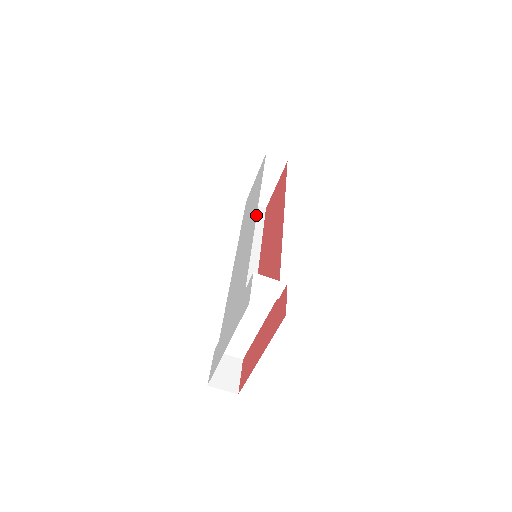
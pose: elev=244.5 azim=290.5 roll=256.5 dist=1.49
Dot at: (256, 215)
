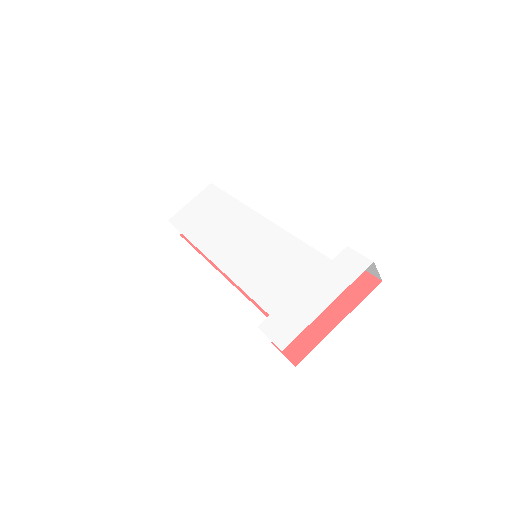
Dot at: (268, 219)
